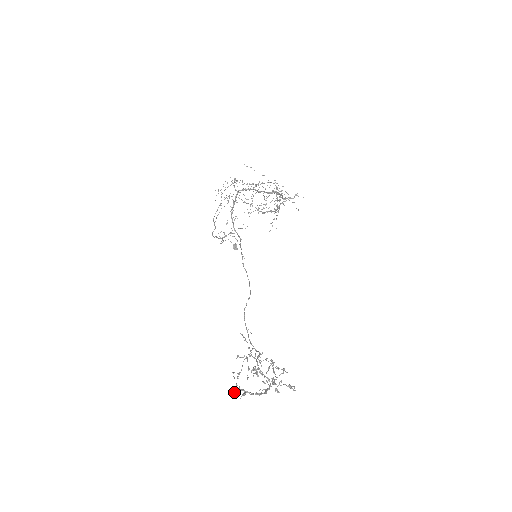
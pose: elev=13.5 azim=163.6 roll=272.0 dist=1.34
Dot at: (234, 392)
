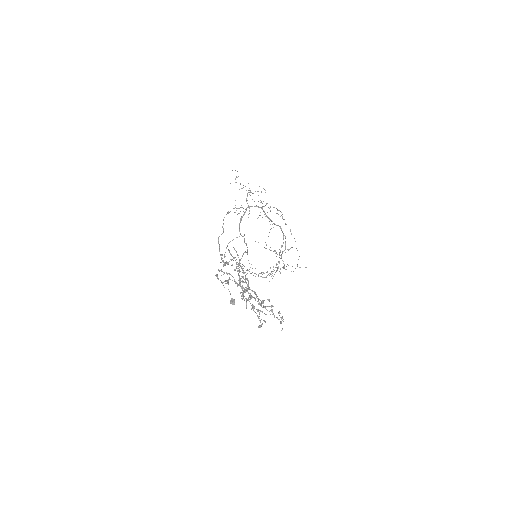
Dot at: occluded
